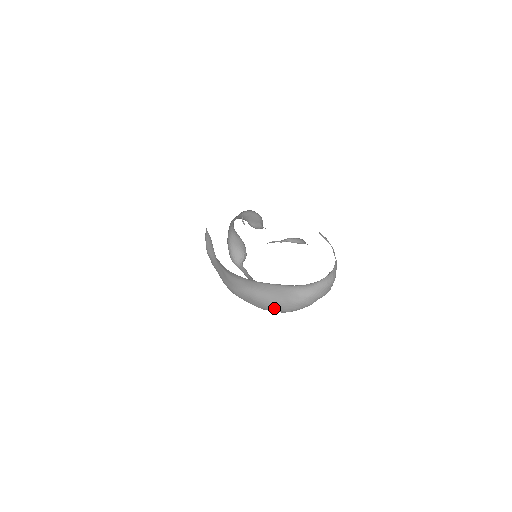
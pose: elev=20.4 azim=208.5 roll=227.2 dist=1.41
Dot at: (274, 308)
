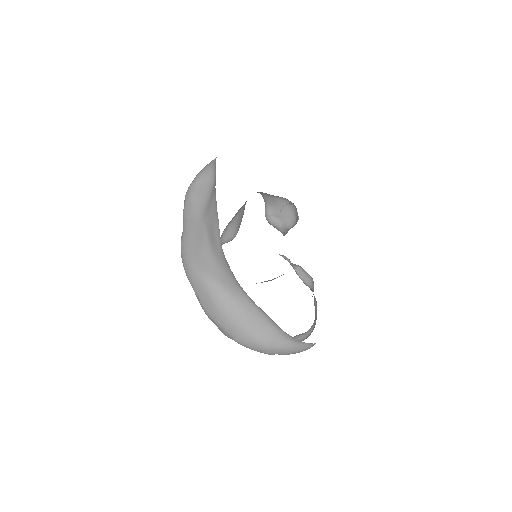
Dot at: (227, 327)
